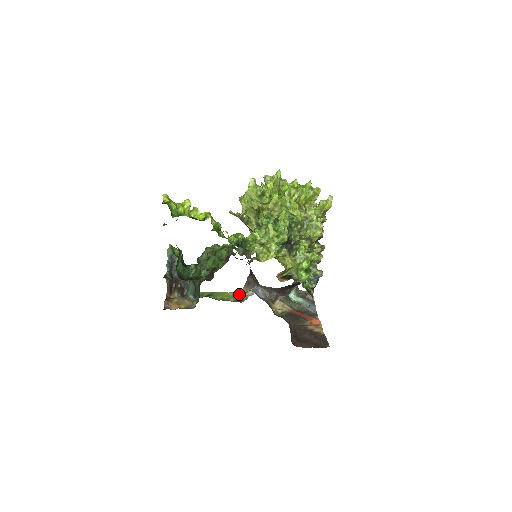
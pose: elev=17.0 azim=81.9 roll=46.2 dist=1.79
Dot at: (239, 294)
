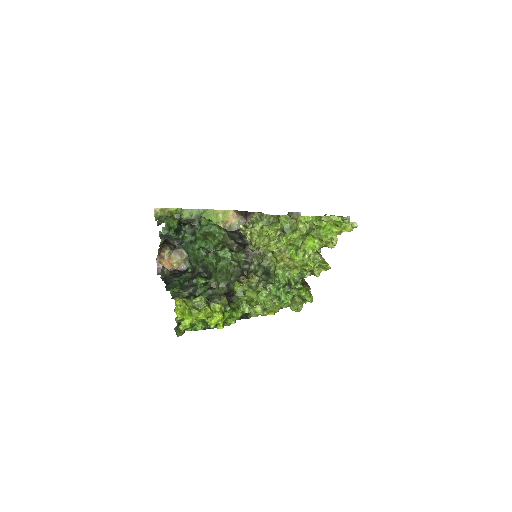
Dot at: (229, 214)
